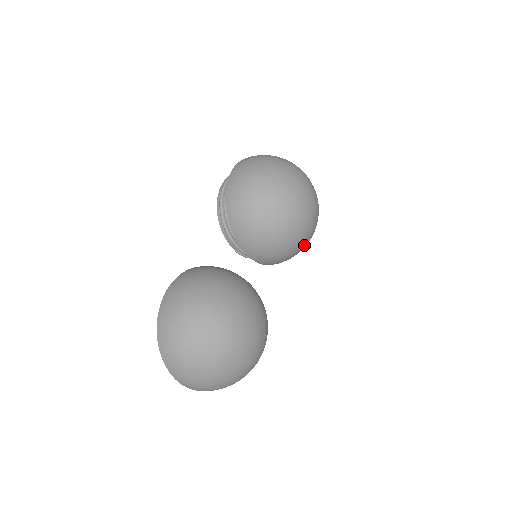
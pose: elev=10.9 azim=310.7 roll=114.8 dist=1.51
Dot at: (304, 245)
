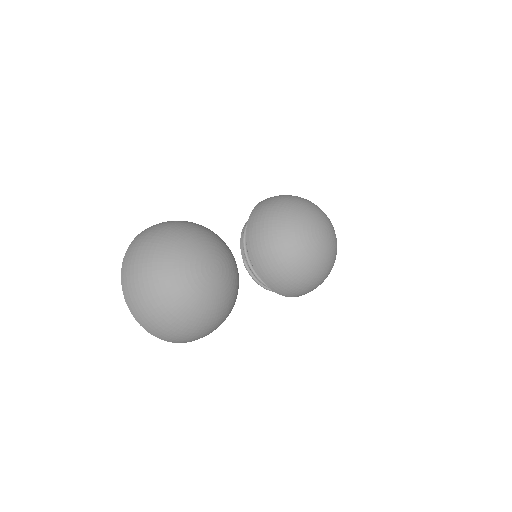
Dot at: (305, 275)
